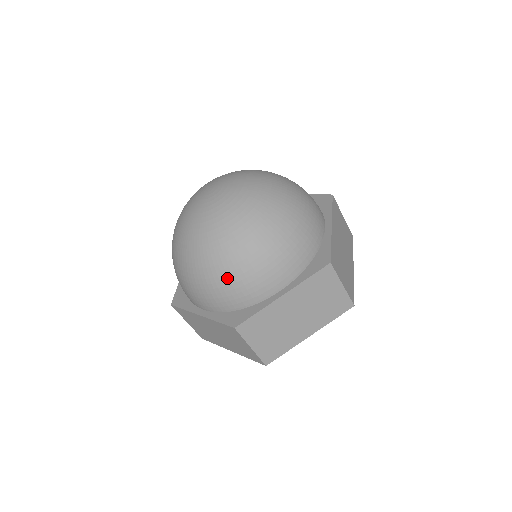
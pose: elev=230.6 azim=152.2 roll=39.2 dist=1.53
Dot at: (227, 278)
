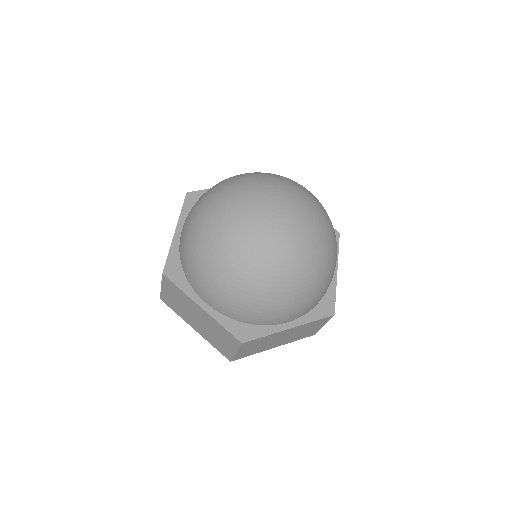
Dot at: (196, 256)
